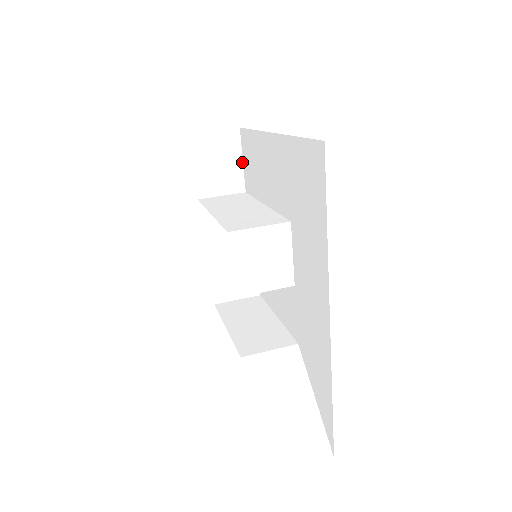
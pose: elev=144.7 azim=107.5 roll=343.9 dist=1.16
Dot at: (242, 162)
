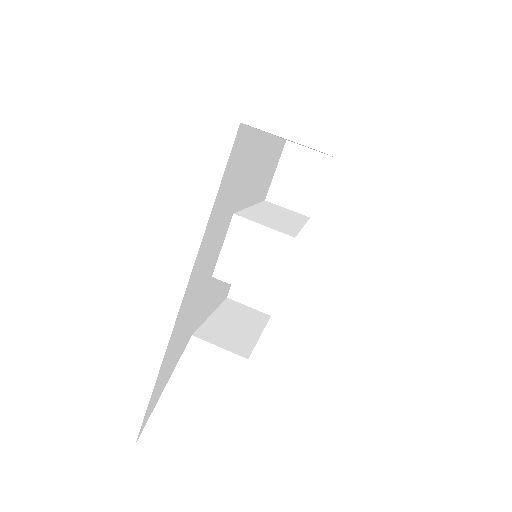
Dot at: occluded
